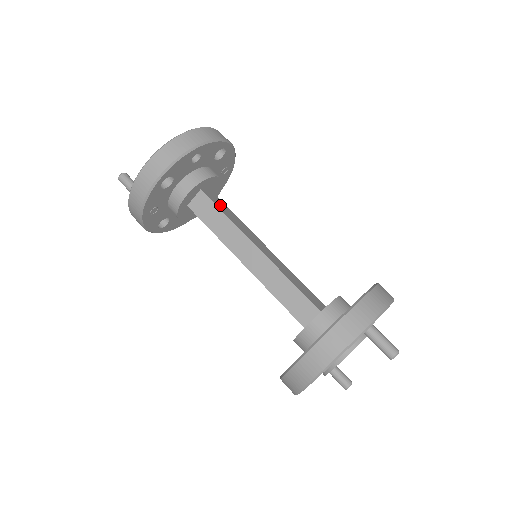
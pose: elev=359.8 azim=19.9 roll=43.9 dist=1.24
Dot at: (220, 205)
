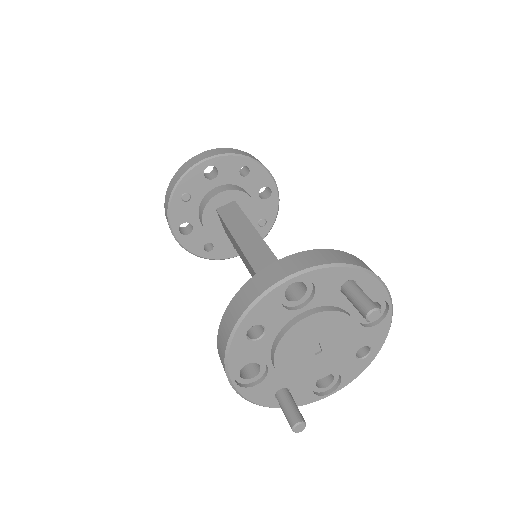
Dot at: occluded
